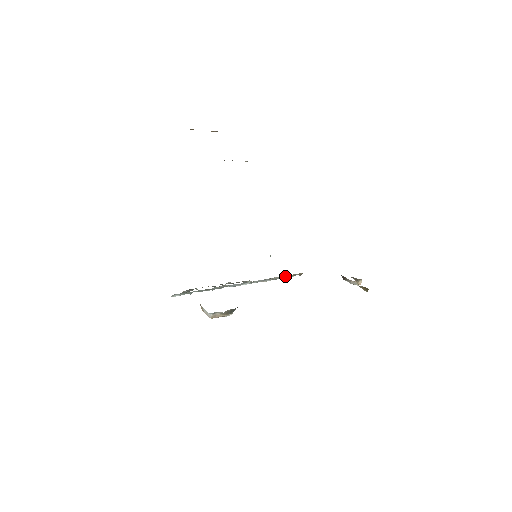
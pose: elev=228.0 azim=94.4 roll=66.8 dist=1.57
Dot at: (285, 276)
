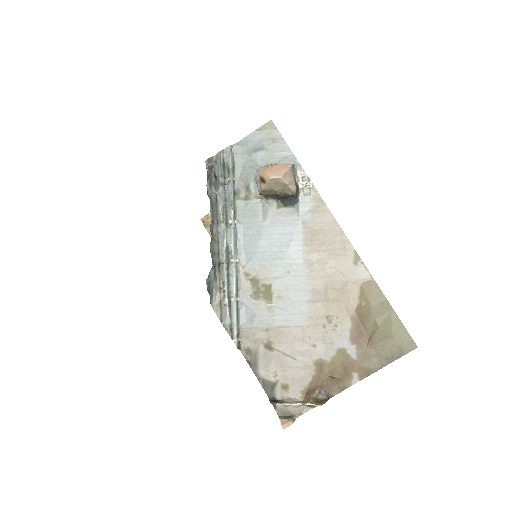
Dot at: (238, 317)
